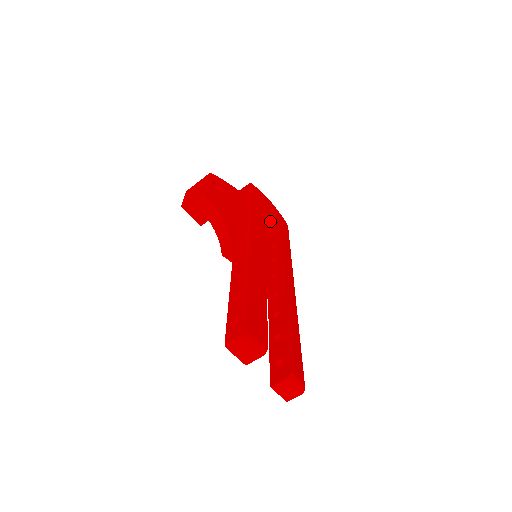
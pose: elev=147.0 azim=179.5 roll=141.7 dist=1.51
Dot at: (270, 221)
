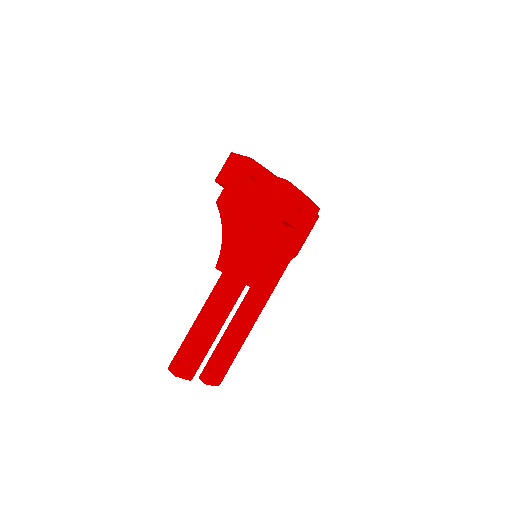
Dot at: (288, 223)
